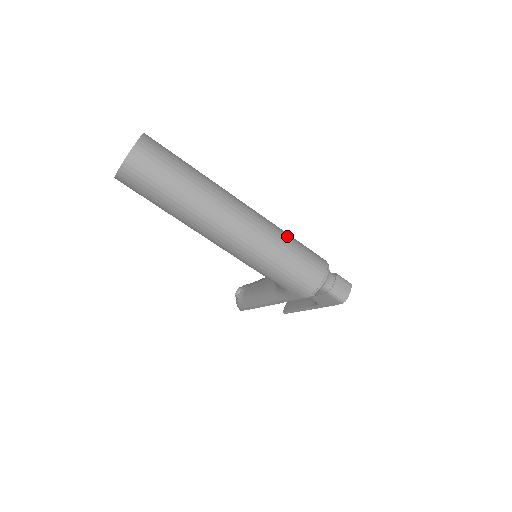
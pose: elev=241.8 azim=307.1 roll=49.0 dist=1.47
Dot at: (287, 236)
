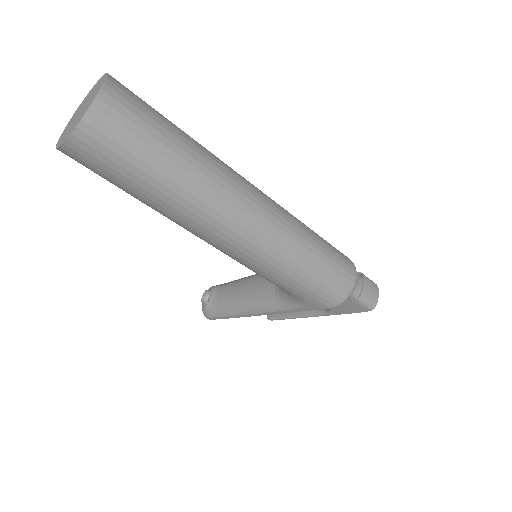
Dot at: (309, 229)
